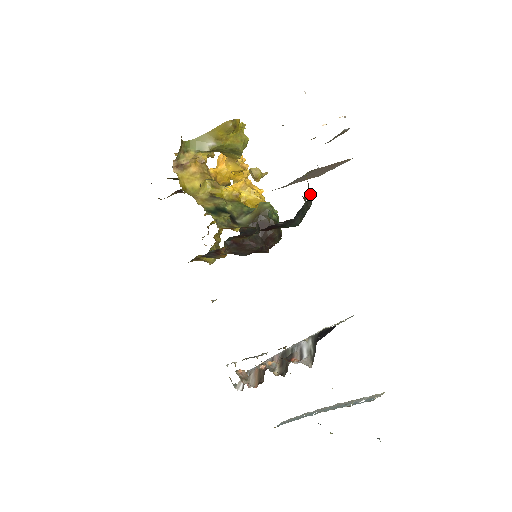
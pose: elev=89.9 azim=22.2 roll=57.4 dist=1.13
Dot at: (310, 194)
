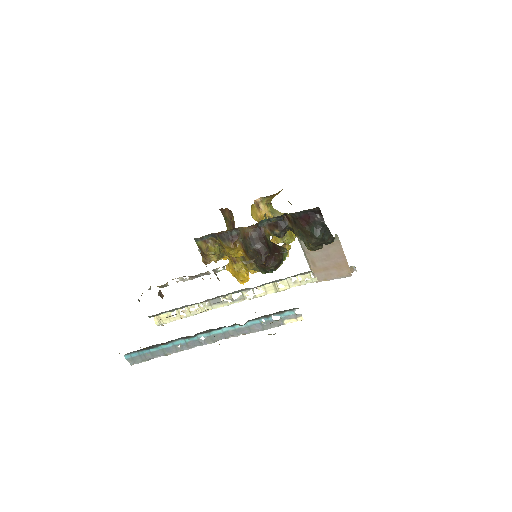
Dot at: occluded
